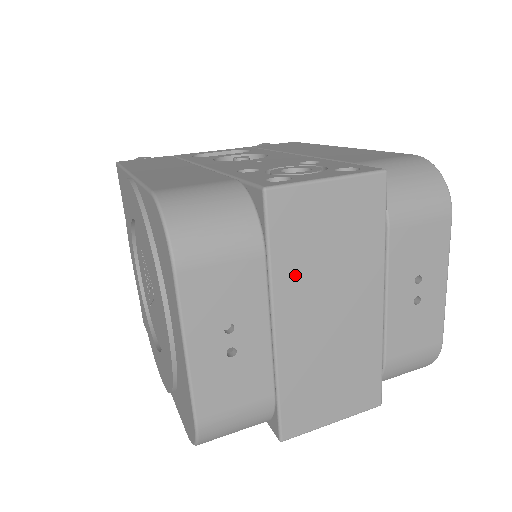
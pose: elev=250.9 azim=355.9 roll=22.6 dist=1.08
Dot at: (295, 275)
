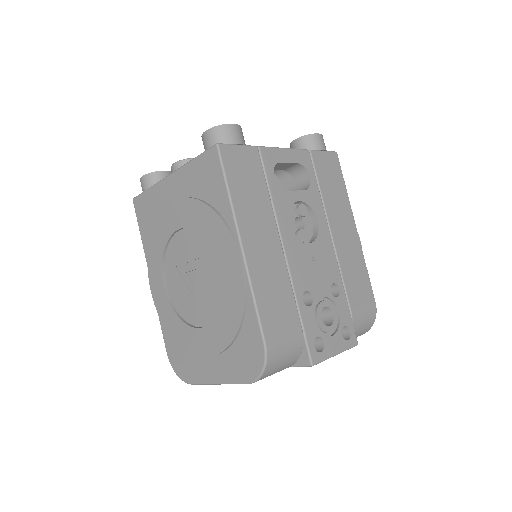
Dot at: occluded
